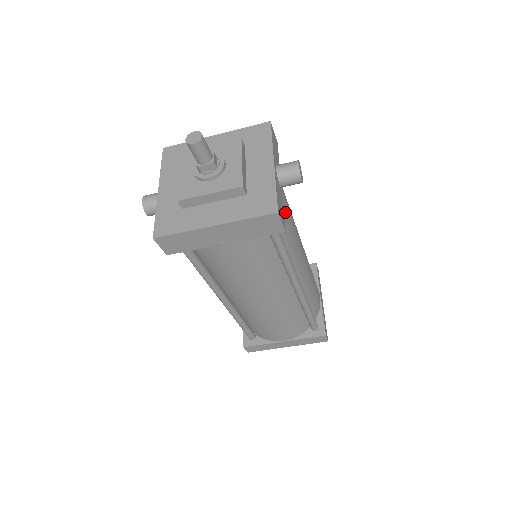
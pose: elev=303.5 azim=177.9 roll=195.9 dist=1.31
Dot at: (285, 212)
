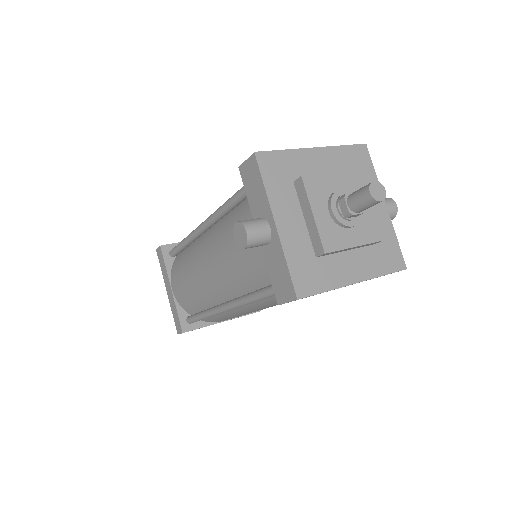
Dot at: occluded
